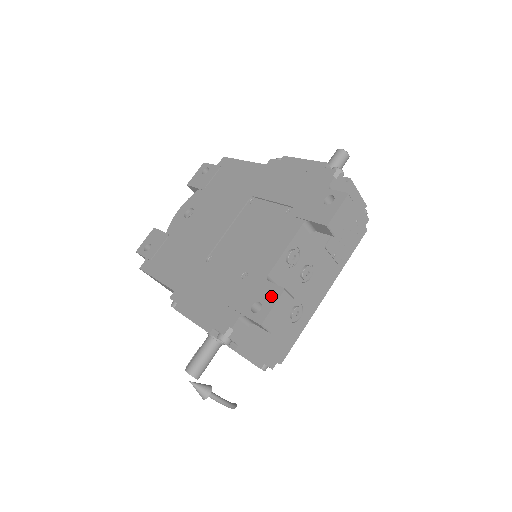
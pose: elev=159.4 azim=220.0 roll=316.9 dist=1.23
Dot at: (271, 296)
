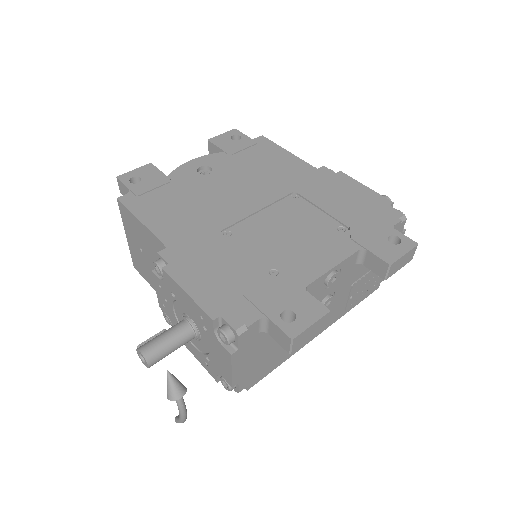
Dot at: (311, 311)
